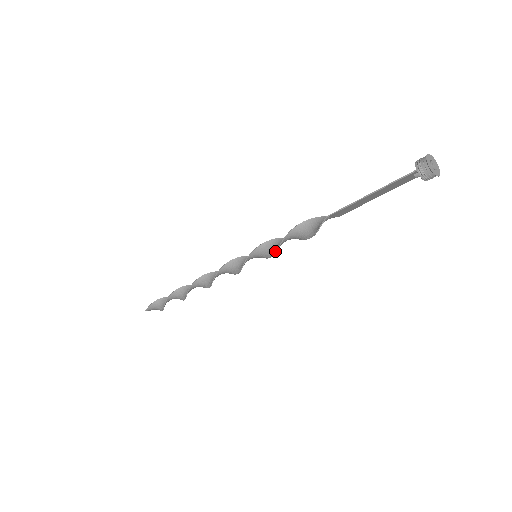
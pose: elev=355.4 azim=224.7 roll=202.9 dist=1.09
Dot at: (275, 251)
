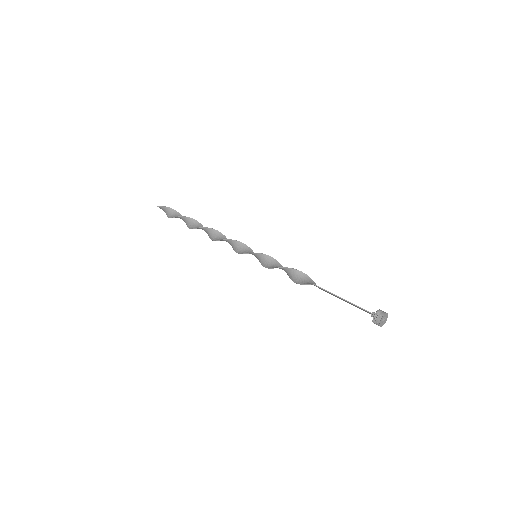
Dot at: (269, 267)
